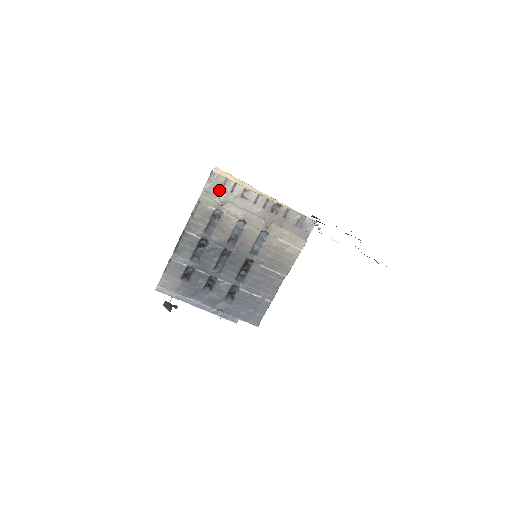
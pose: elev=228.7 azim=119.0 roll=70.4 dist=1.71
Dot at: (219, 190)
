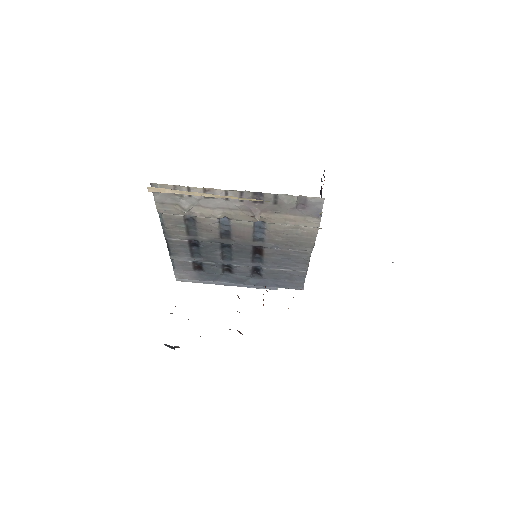
Dot at: (174, 198)
